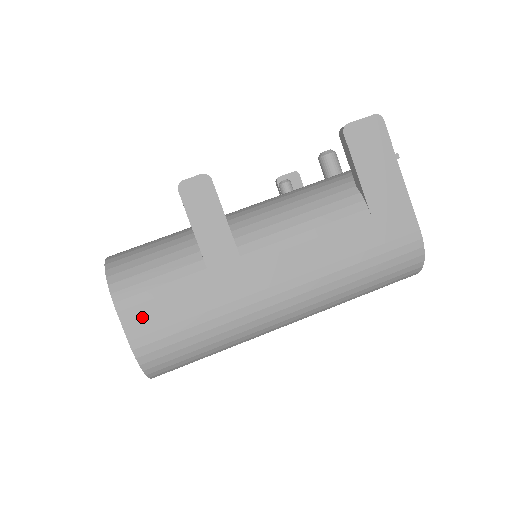
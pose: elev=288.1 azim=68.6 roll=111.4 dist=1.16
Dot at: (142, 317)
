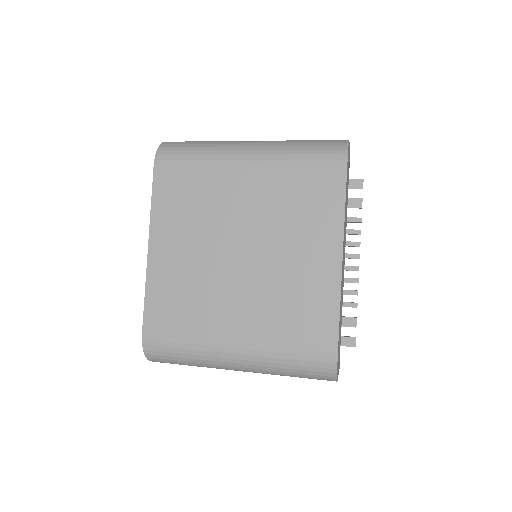
Dot at: occluded
